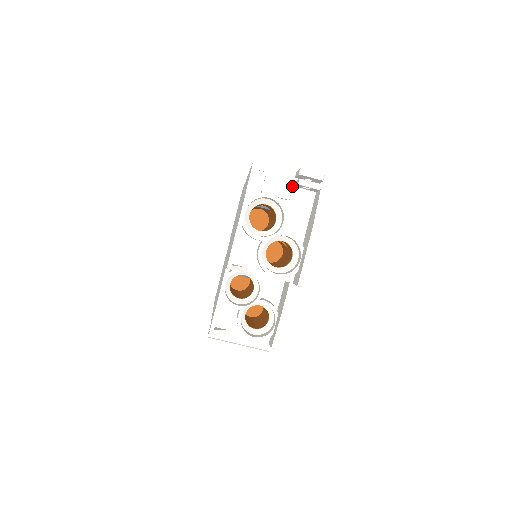
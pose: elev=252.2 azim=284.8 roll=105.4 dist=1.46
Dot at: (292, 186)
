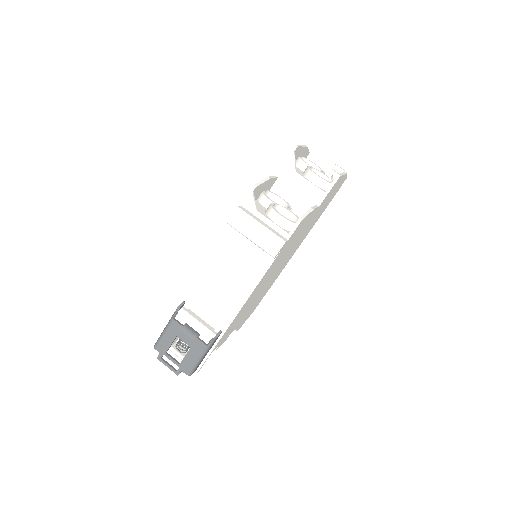
Dot at: occluded
